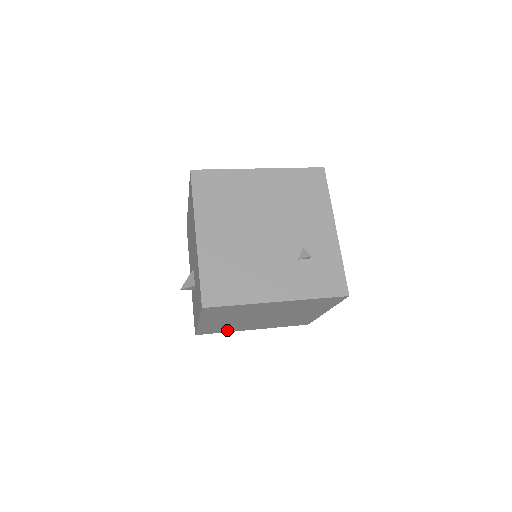
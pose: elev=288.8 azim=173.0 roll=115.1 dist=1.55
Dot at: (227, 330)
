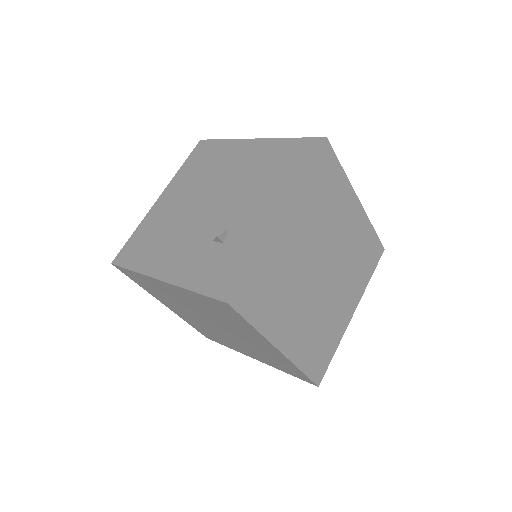
Dot at: occluded
